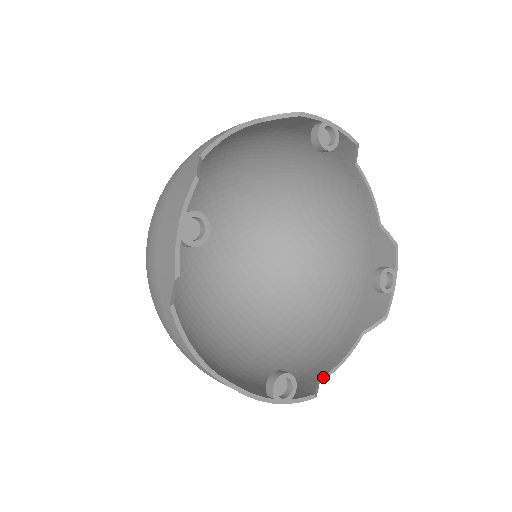
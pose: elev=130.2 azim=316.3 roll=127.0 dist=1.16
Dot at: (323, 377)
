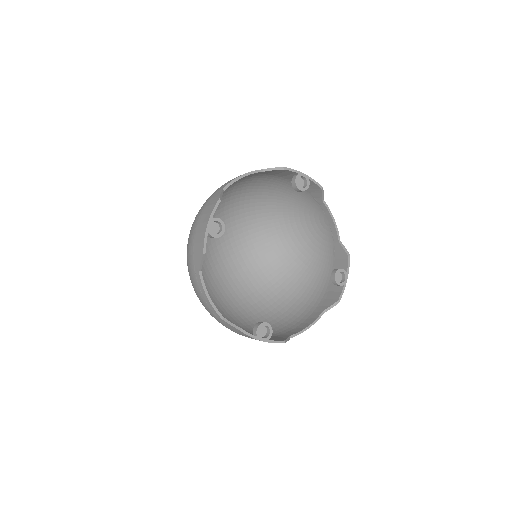
Dot at: (293, 335)
